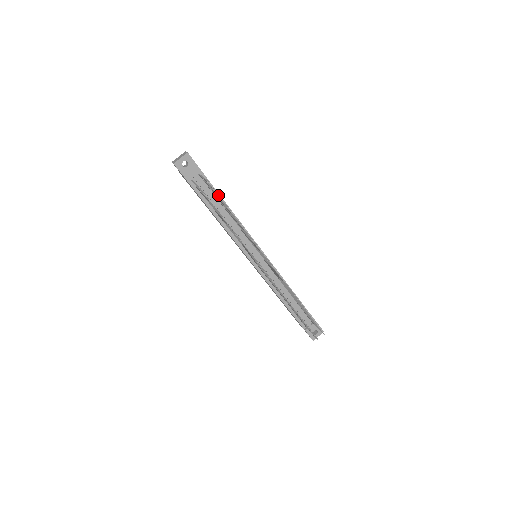
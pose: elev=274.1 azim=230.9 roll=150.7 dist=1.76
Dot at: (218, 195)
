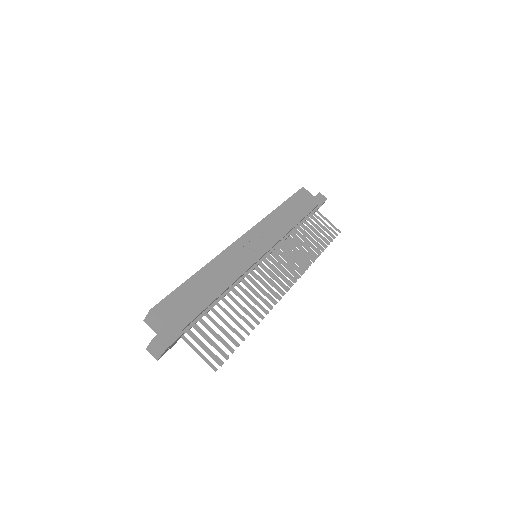
Dot at: (208, 306)
